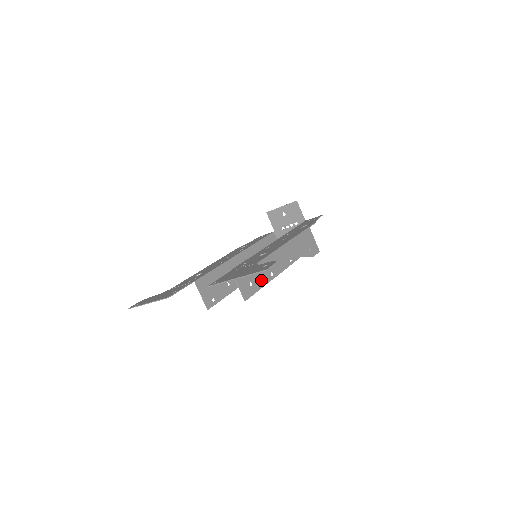
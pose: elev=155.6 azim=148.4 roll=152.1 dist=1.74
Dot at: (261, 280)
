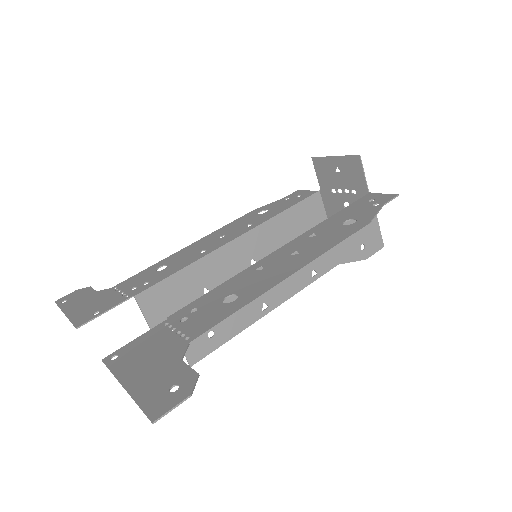
Dot at: (236, 322)
